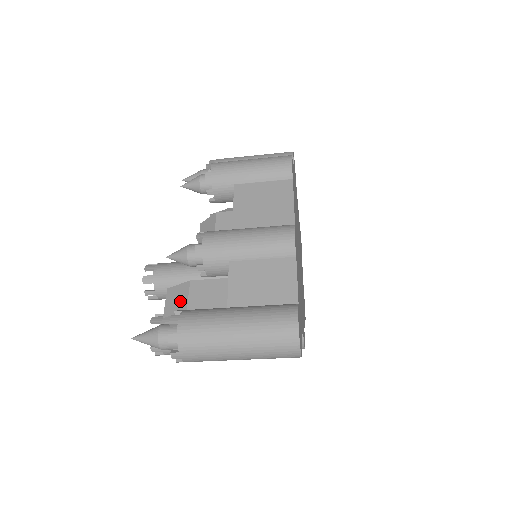
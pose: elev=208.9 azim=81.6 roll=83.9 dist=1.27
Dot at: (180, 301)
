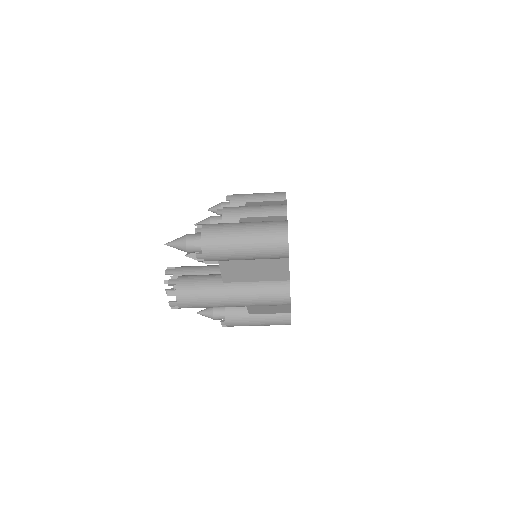
Dot at: occluded
